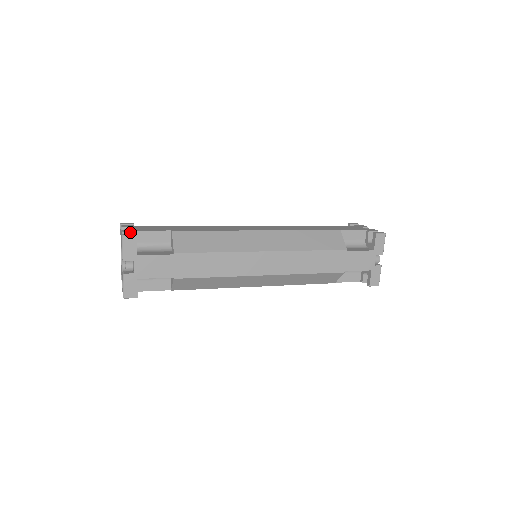
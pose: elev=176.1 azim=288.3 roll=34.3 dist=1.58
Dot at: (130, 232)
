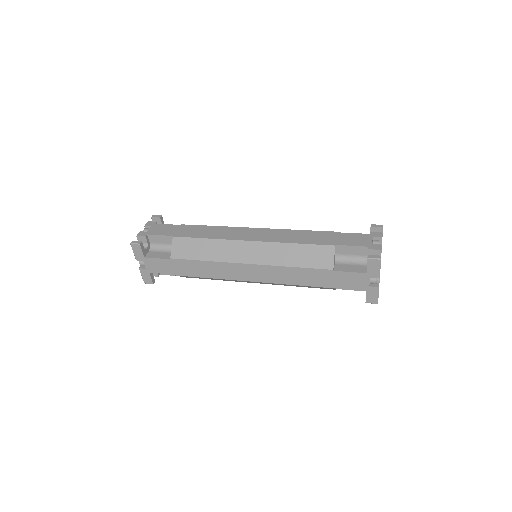
Dot at: (142, 237)
